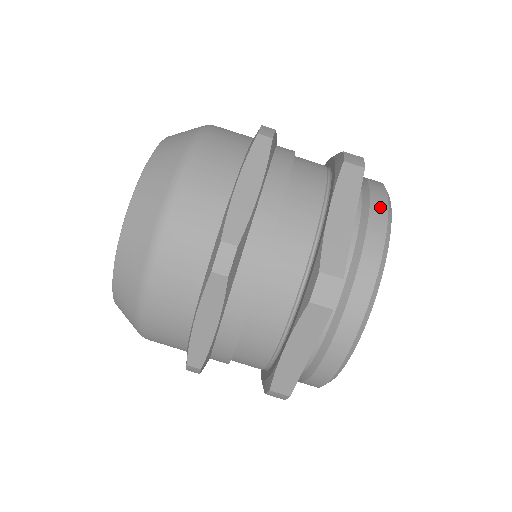
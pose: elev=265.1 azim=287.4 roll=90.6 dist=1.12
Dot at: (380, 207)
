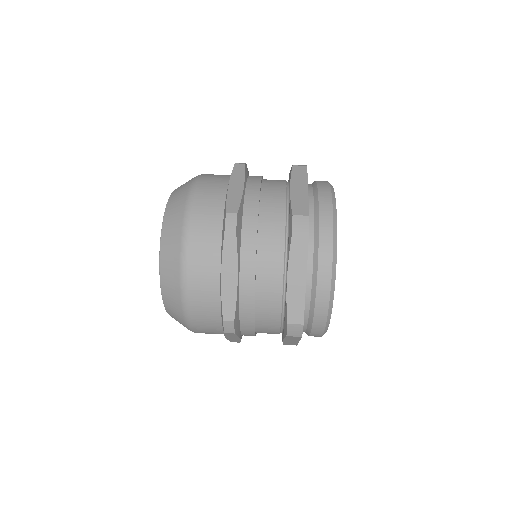
Dot at: occluded
